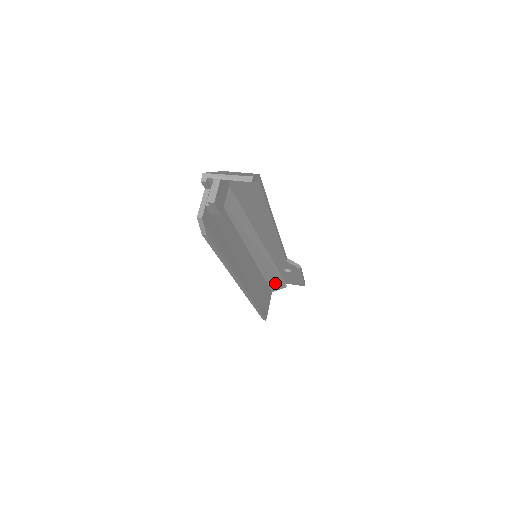
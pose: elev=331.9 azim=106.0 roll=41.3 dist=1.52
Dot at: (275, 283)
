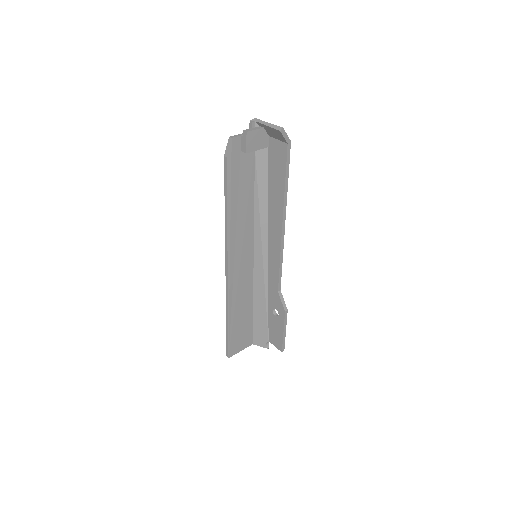
Dot at: (260, 330)
